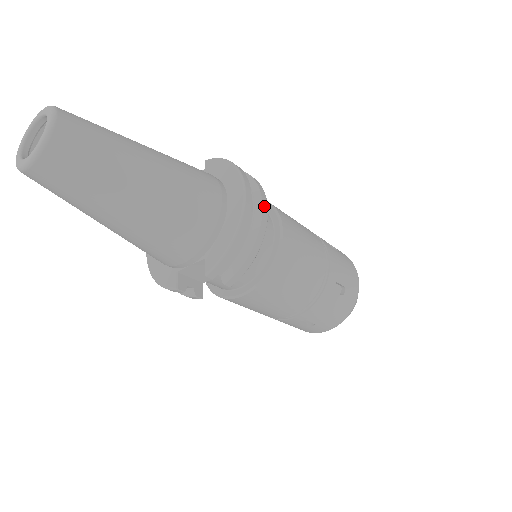
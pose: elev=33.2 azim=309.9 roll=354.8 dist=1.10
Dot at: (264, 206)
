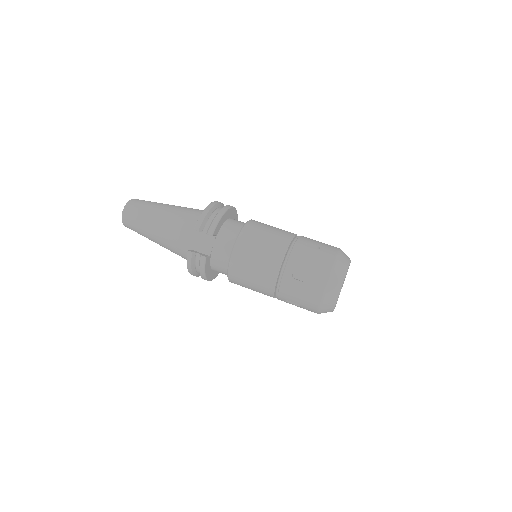
Dot at: occluded
